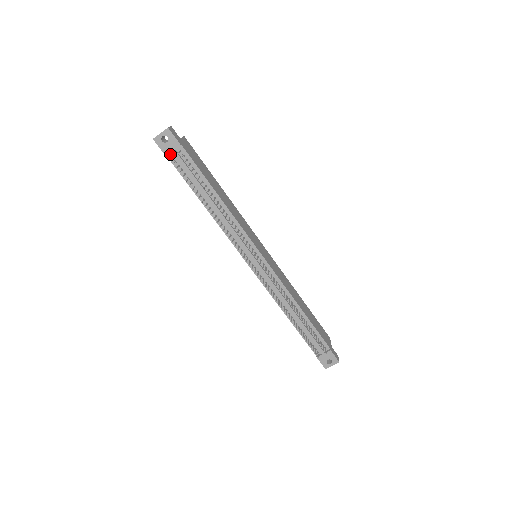
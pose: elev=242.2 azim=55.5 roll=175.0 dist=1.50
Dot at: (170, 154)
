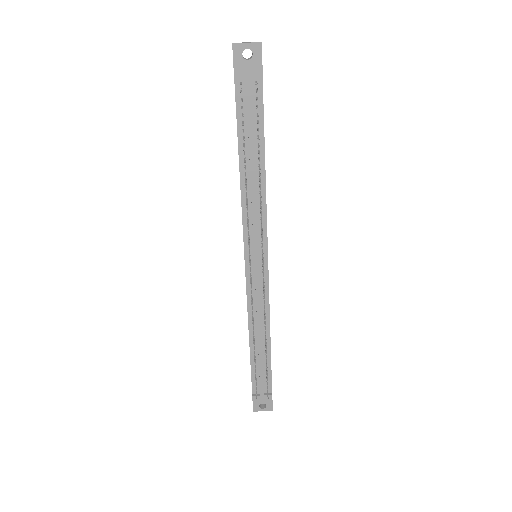
Dot at: (240, 77)
